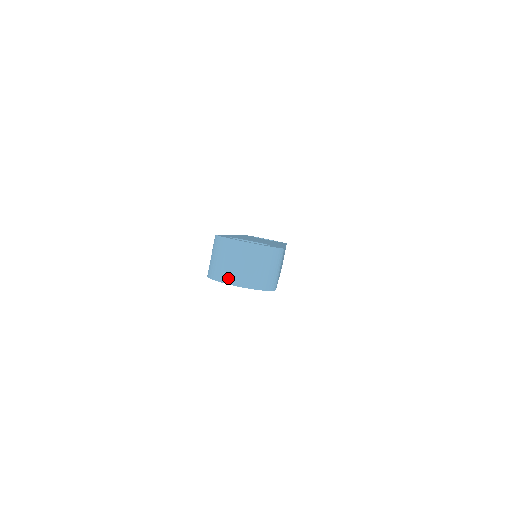
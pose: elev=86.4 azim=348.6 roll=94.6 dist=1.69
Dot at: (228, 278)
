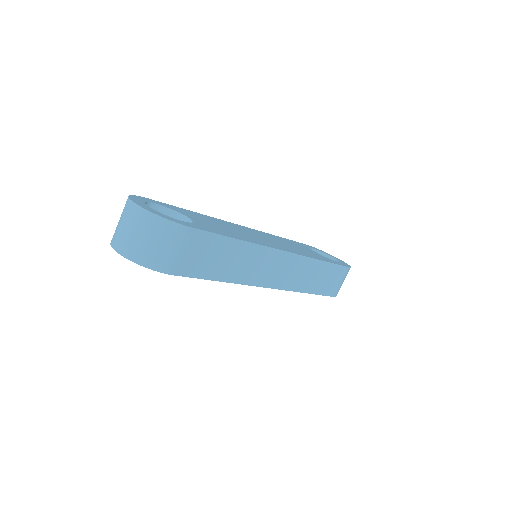
Dot at: (113, 240)
